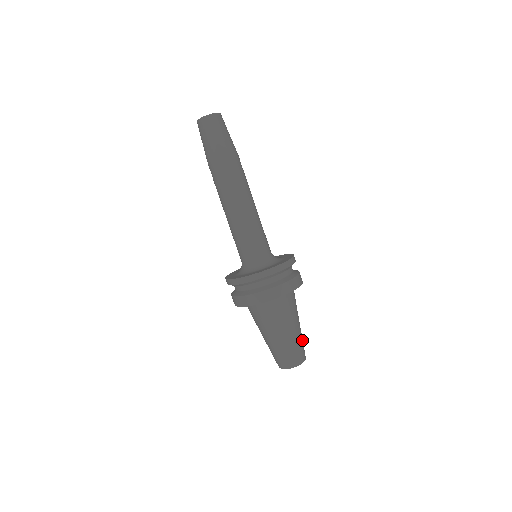
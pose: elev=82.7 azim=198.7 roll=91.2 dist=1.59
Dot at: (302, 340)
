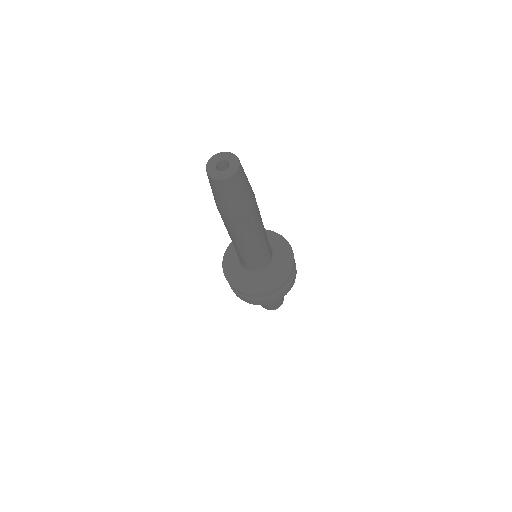
Dot at: (282, 300)
